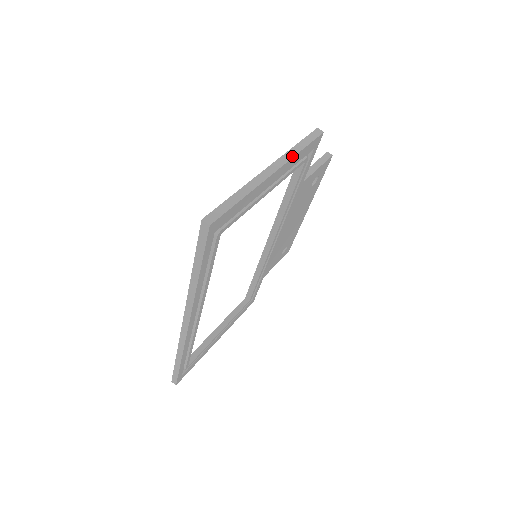
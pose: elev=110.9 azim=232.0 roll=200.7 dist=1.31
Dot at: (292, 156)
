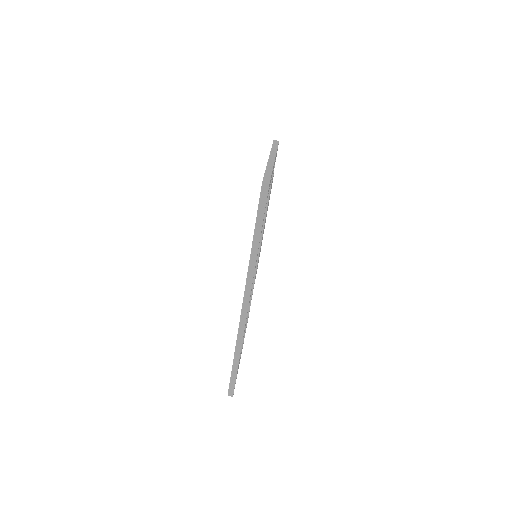
Dot at: (275, 152)
